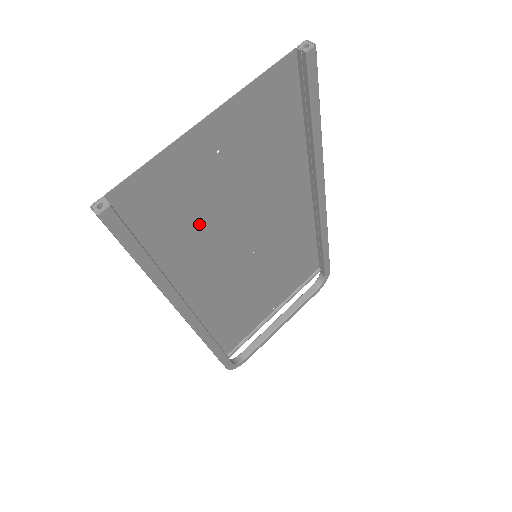
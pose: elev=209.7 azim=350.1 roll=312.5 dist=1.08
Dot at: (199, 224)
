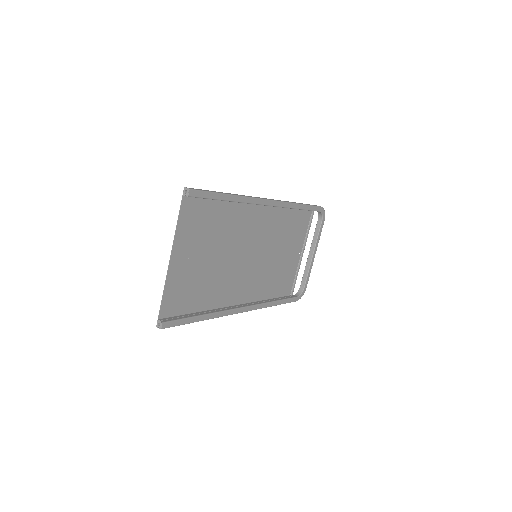
Dot at: (208, 282)
